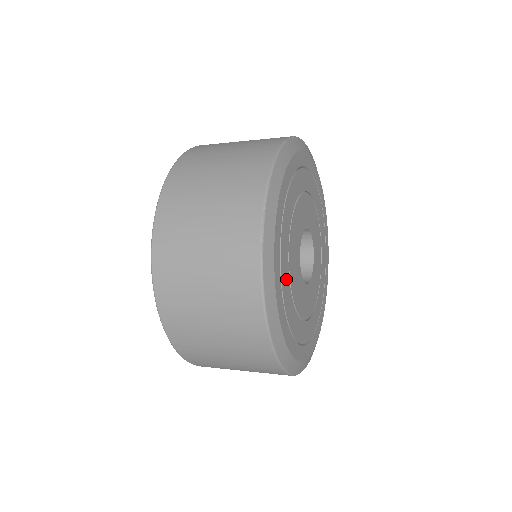
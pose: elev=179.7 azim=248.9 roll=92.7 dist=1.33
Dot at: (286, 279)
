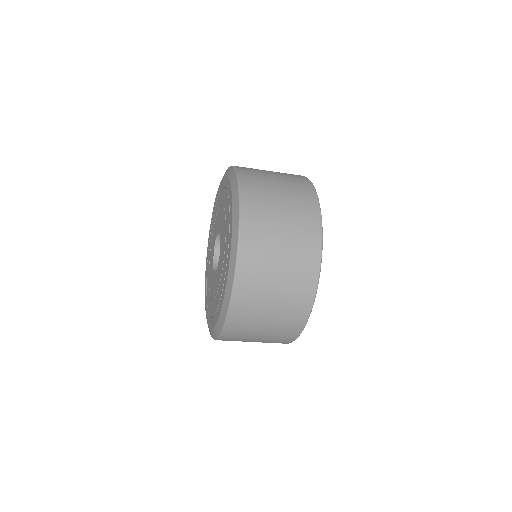
Dot at: occluded
